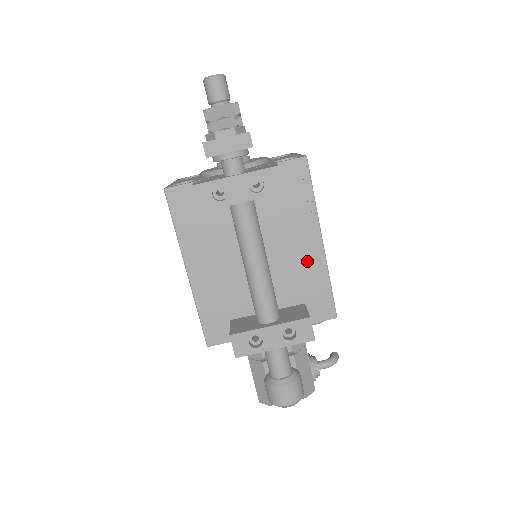
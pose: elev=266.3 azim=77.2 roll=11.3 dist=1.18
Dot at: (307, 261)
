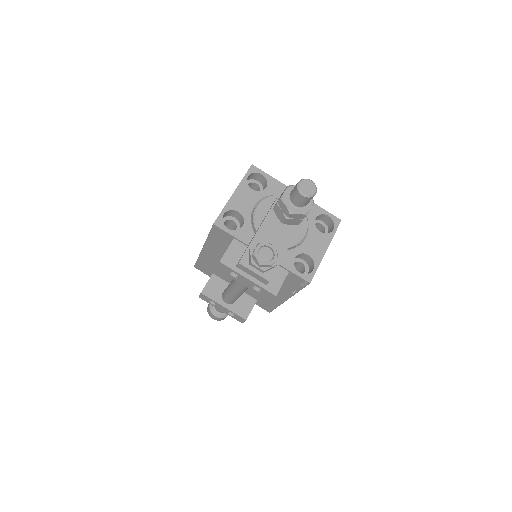
Dot at: occluded
